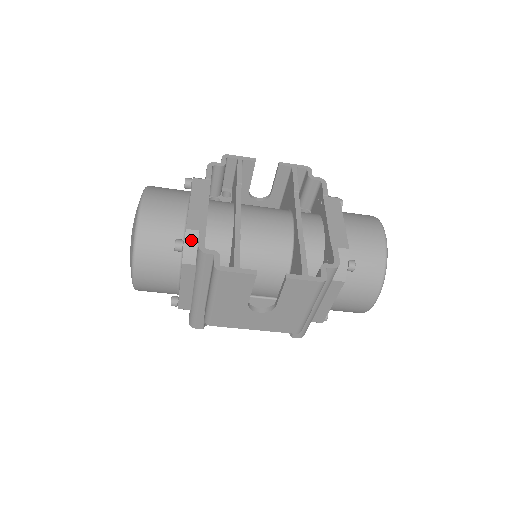
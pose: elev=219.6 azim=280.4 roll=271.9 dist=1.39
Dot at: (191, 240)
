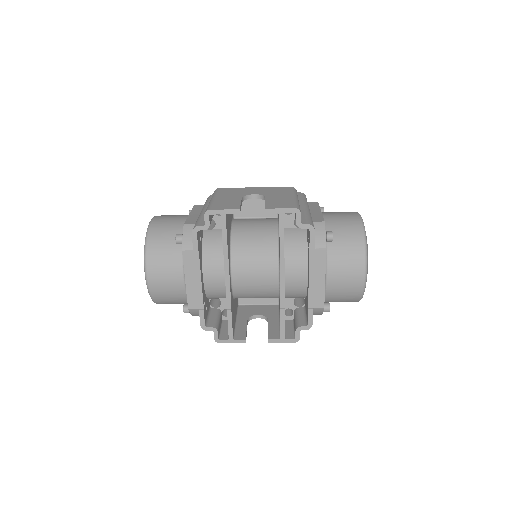
Dot at: (194, 313)
